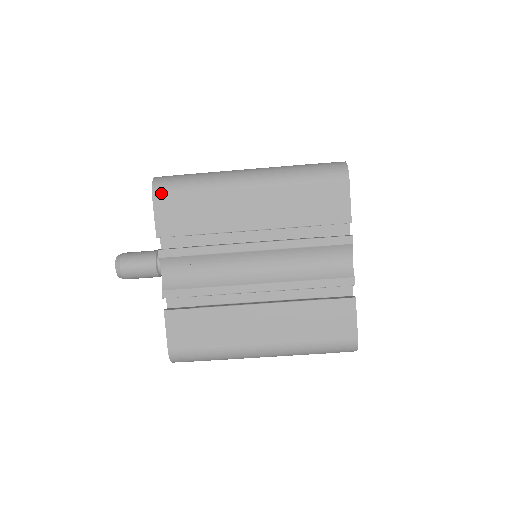
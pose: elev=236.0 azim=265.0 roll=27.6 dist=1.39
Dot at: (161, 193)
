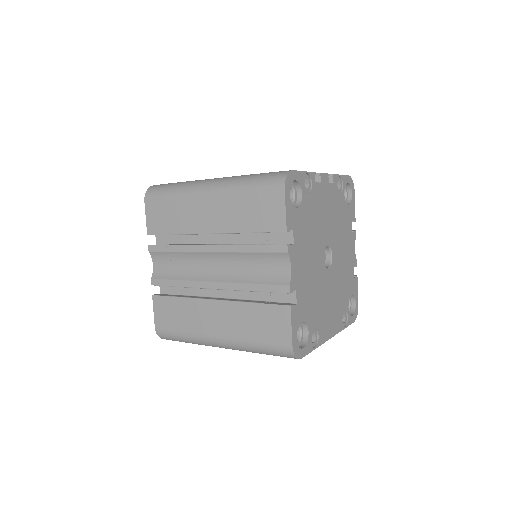
Dot at: (150, 199)
